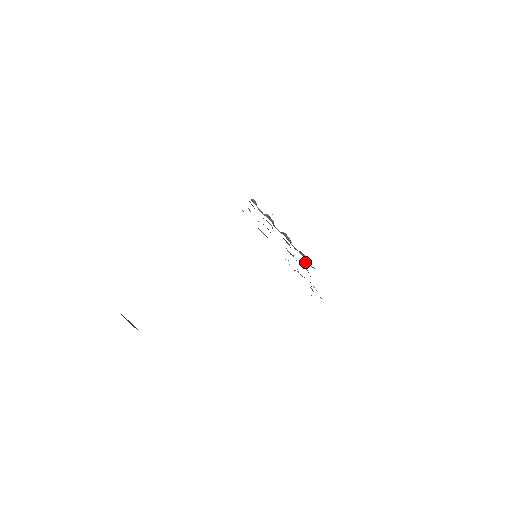
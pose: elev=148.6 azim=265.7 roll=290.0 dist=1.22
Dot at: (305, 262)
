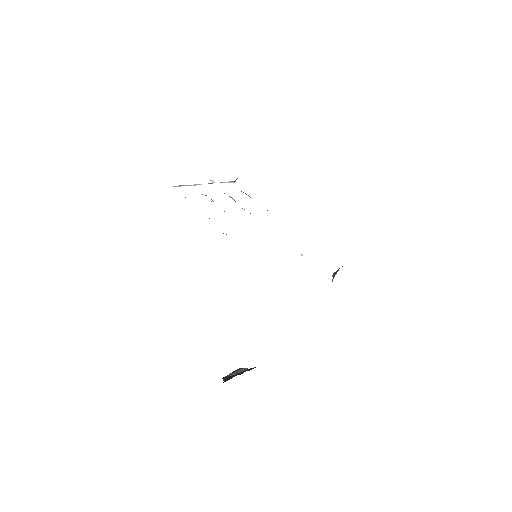
Dot at: occluded
